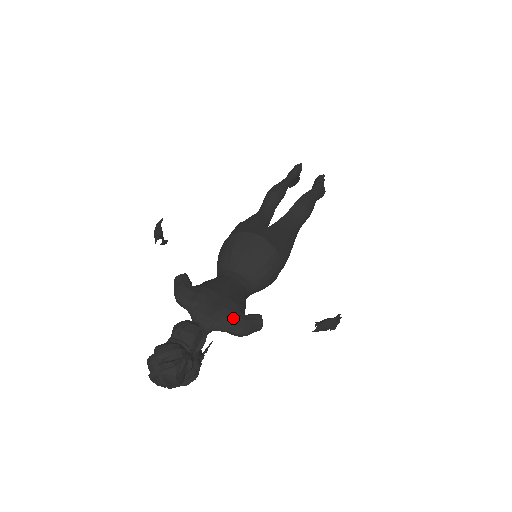
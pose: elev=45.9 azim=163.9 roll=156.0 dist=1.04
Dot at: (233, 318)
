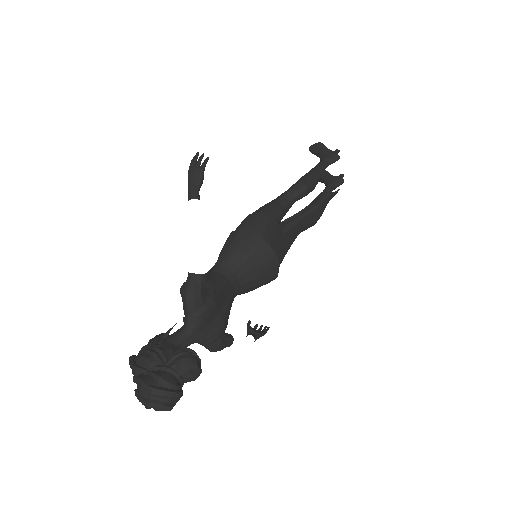
Dot at: (217, 340)
